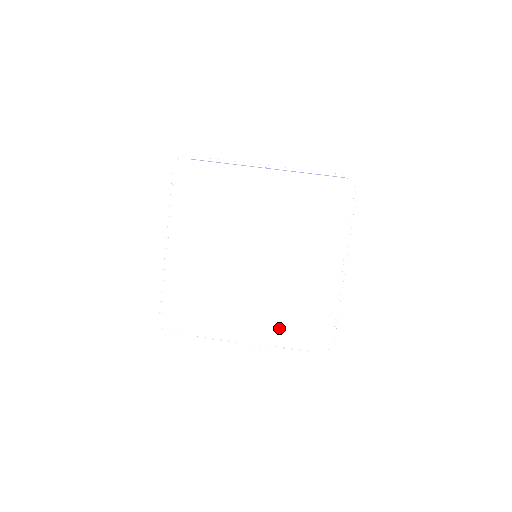
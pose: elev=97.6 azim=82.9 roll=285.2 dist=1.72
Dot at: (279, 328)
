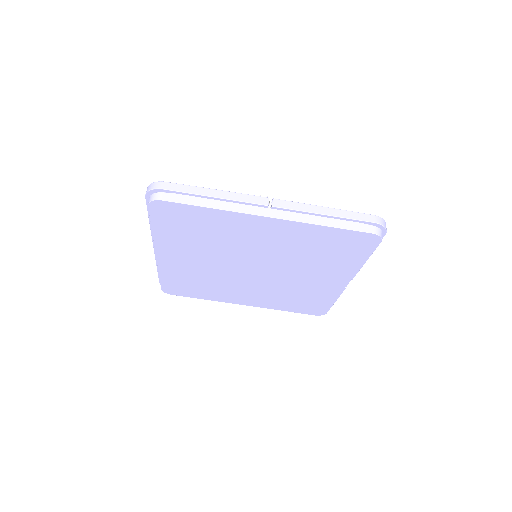
Dot at: (277, 303)
